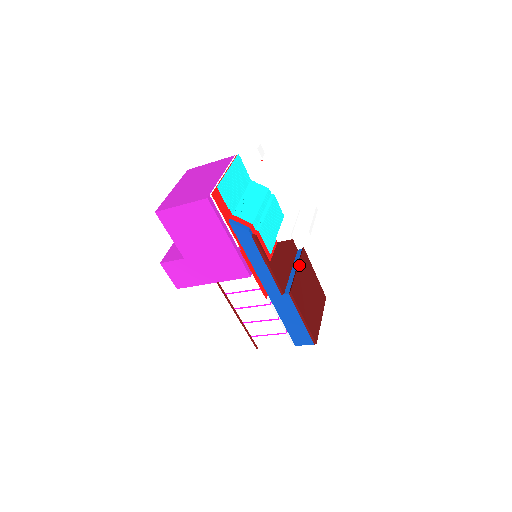
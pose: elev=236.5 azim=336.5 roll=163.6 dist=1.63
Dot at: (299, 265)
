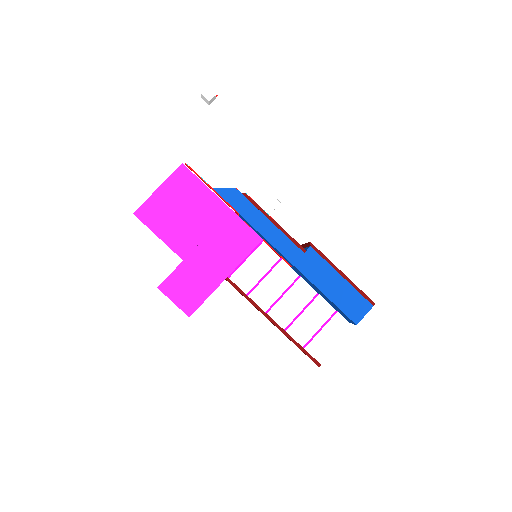
Dot at: occluded
